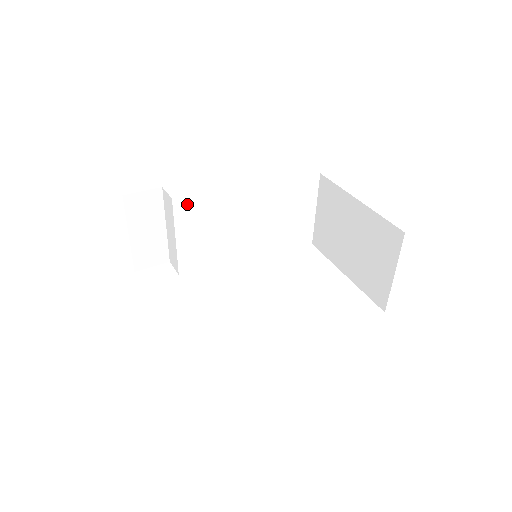
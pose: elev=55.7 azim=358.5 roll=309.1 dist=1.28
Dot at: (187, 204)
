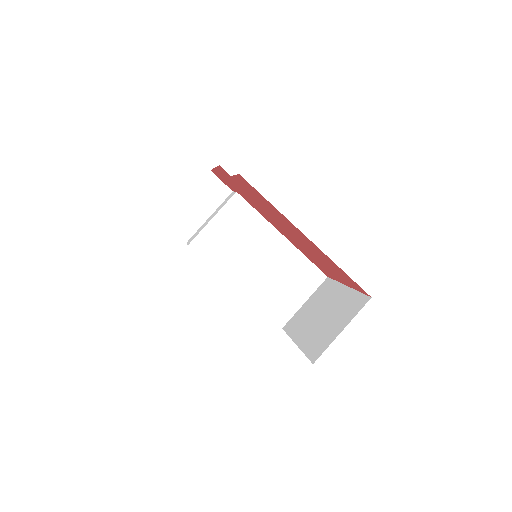
Dot at: (240, 205)
